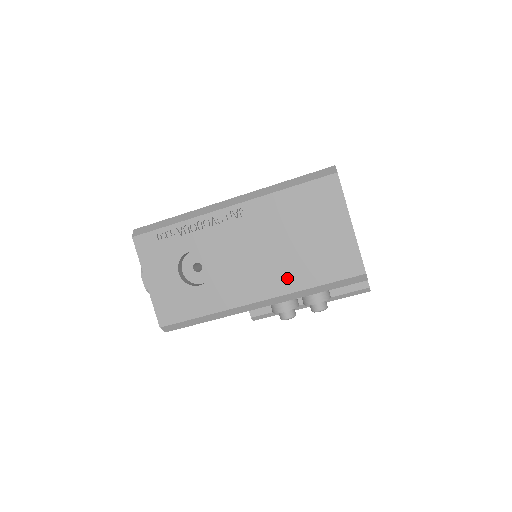
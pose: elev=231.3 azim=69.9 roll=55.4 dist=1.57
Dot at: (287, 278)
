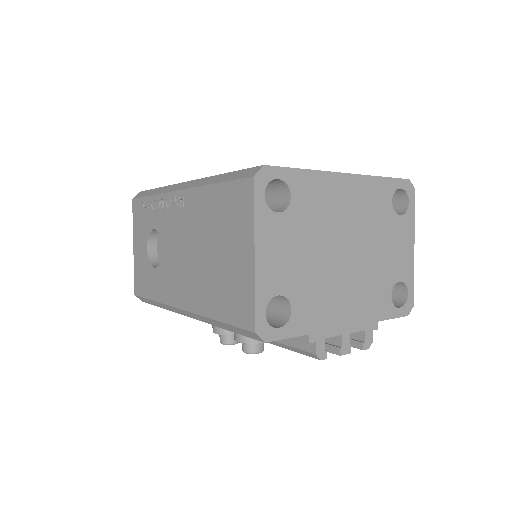
Dot at: (200, 295)
